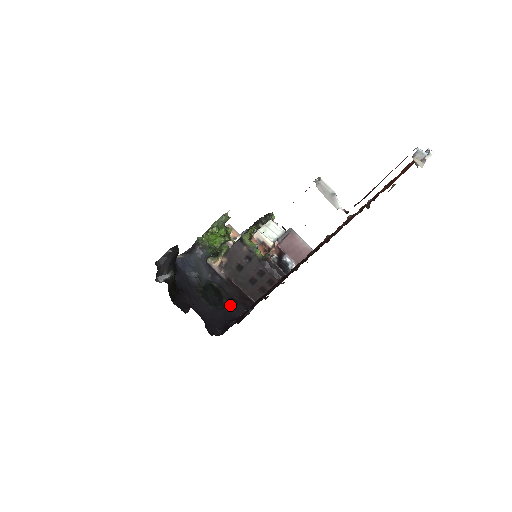
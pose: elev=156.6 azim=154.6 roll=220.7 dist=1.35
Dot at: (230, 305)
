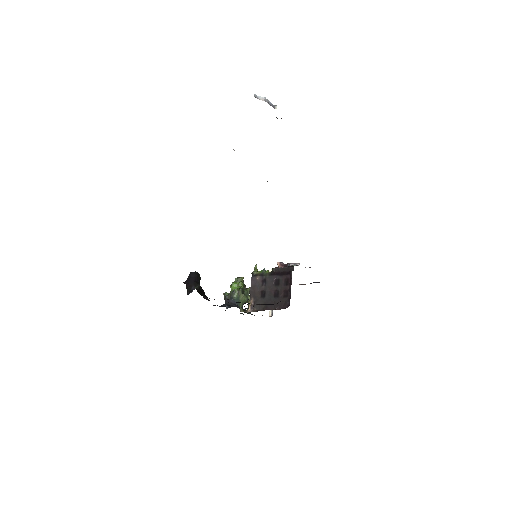
Dot at: (261, 304)
